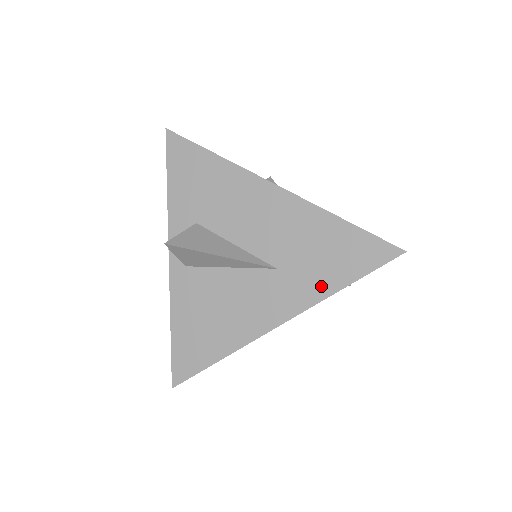
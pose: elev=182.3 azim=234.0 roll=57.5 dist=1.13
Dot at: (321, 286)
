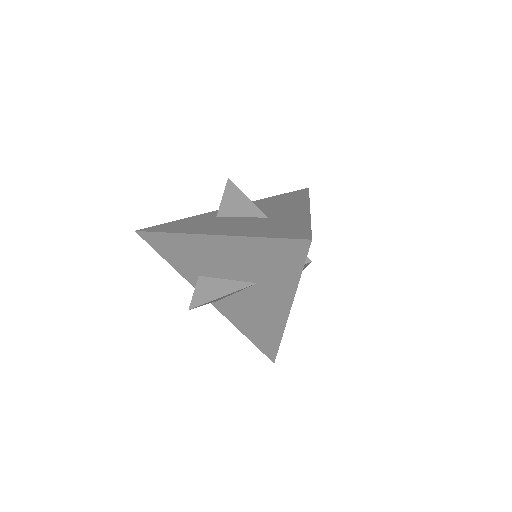
Dot at: (287, 283)
